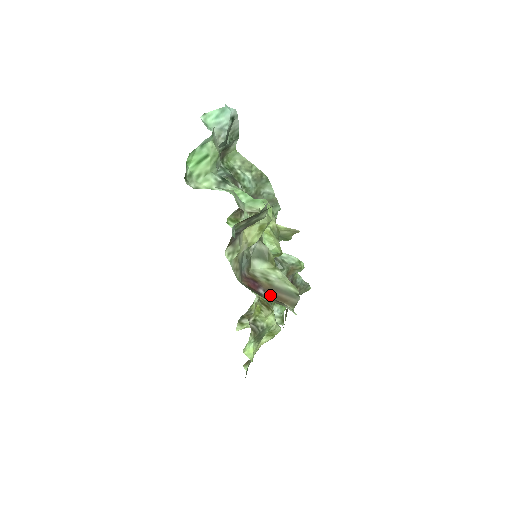
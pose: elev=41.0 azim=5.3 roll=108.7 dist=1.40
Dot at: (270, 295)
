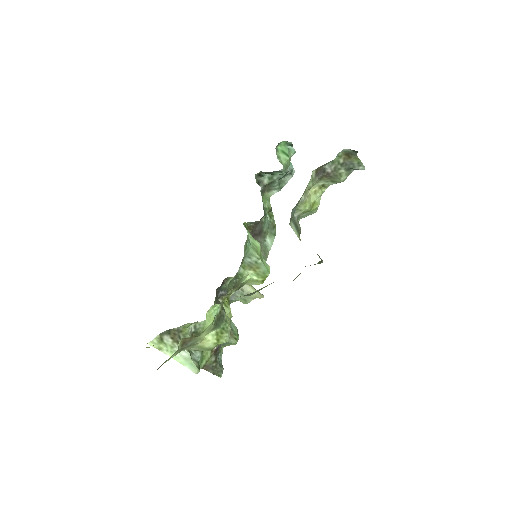
Dot at: occluded
